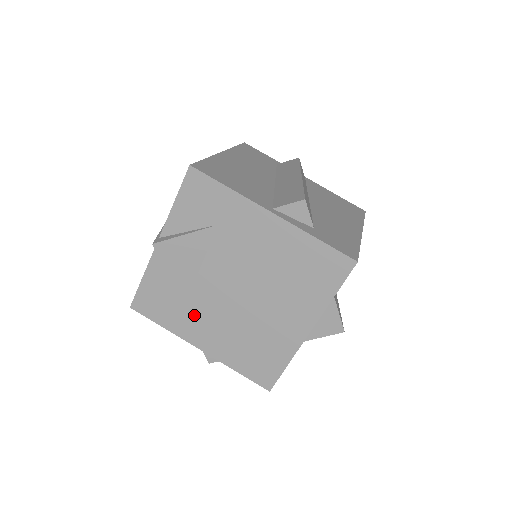
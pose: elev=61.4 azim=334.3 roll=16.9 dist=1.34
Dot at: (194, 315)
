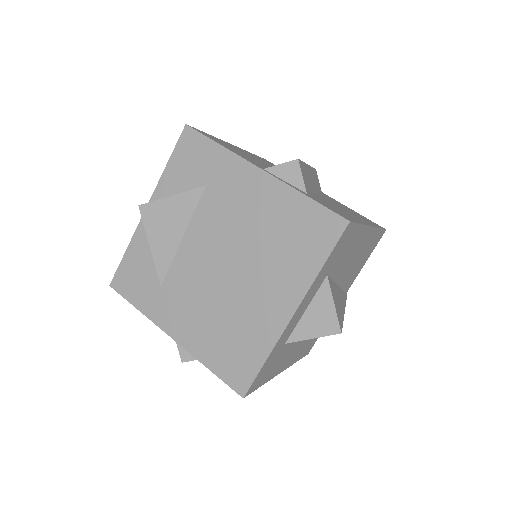
Dot at: (171, 294)
